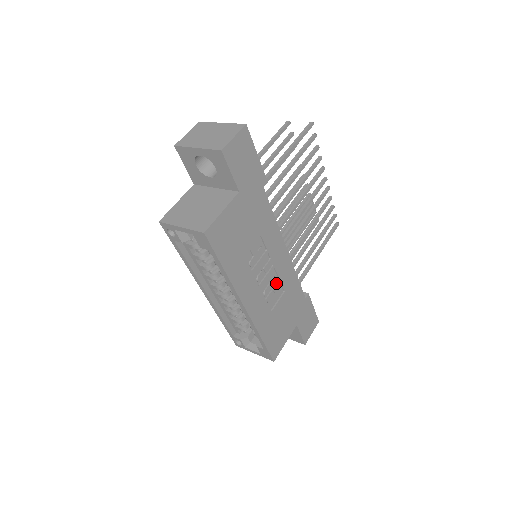
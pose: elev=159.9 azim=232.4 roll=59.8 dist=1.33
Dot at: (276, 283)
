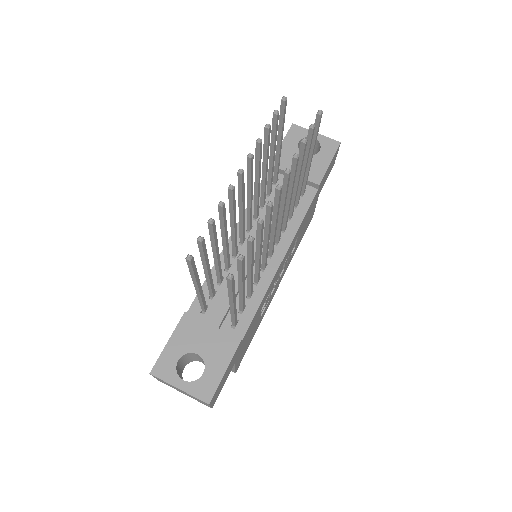
Dot at: (288, 255)
